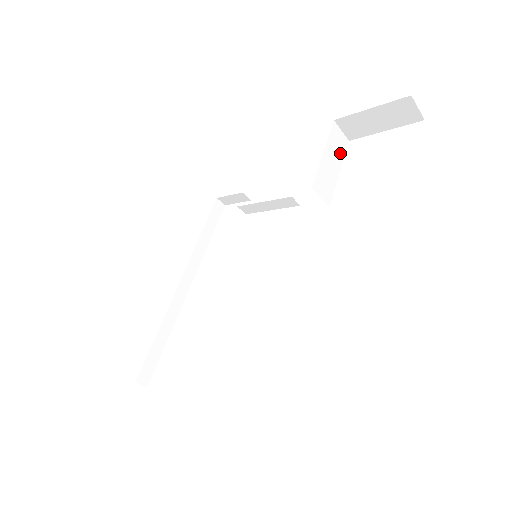
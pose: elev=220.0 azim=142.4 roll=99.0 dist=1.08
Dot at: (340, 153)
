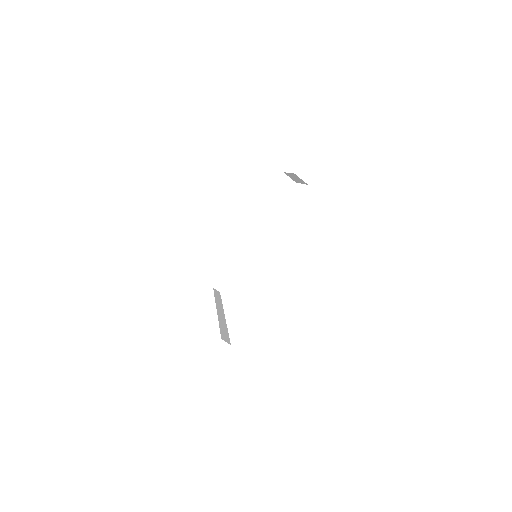
Dot at: occluded
